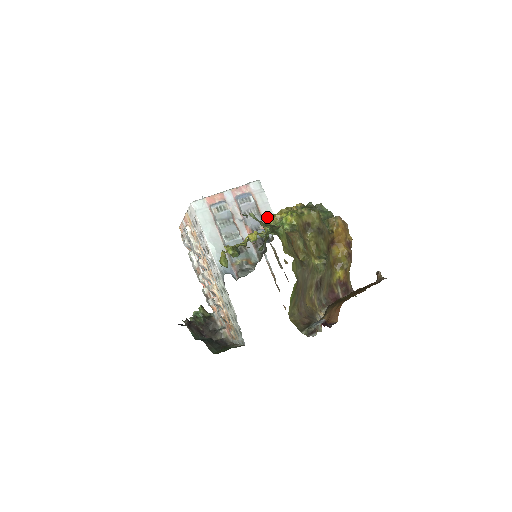
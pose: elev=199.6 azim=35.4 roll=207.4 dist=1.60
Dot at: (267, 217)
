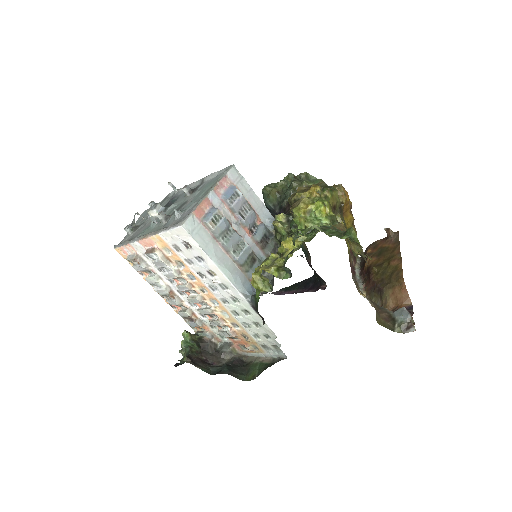
Dot at: (257, 207)
